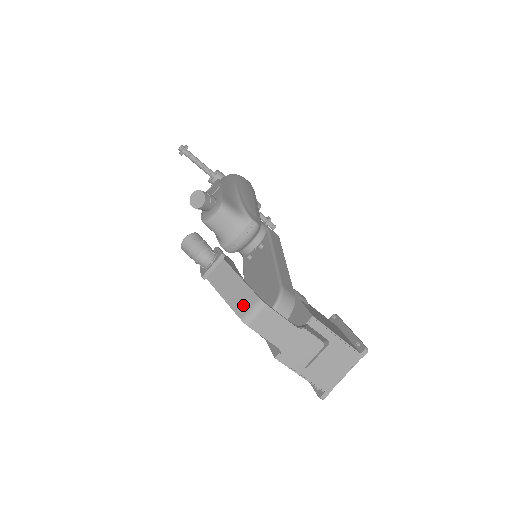
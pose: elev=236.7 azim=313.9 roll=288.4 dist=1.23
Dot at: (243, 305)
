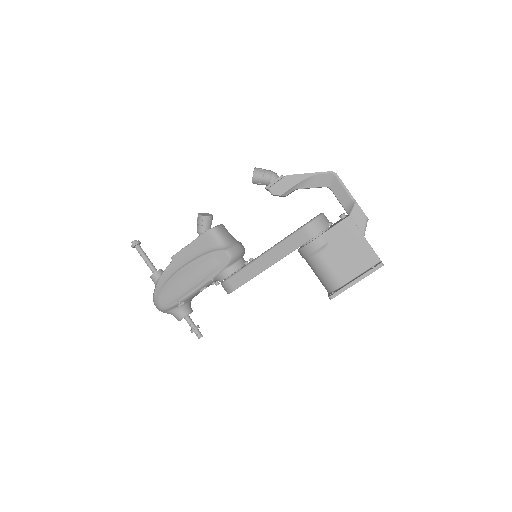
Dot at: occluded
